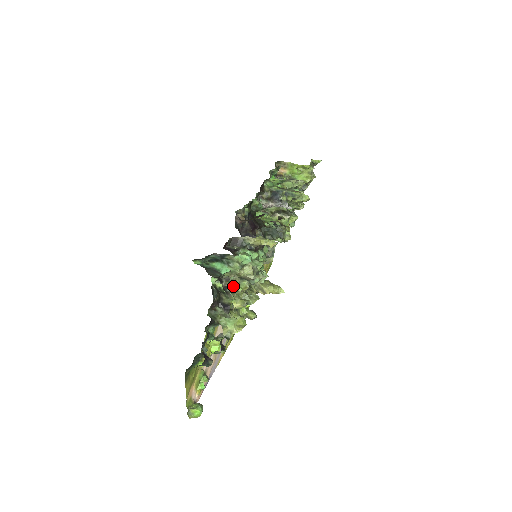
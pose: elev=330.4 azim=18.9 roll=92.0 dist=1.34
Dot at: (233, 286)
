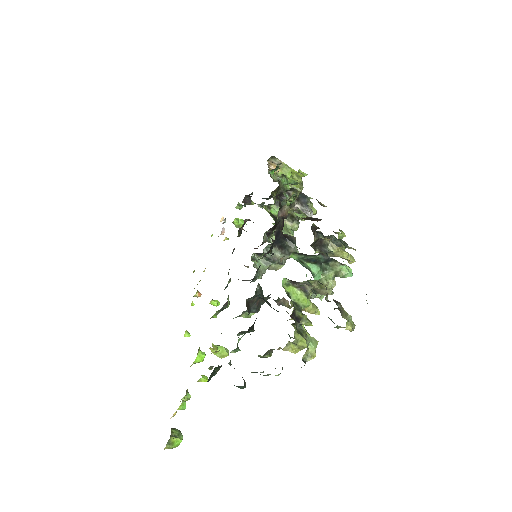
Dot at: (304, 296)
